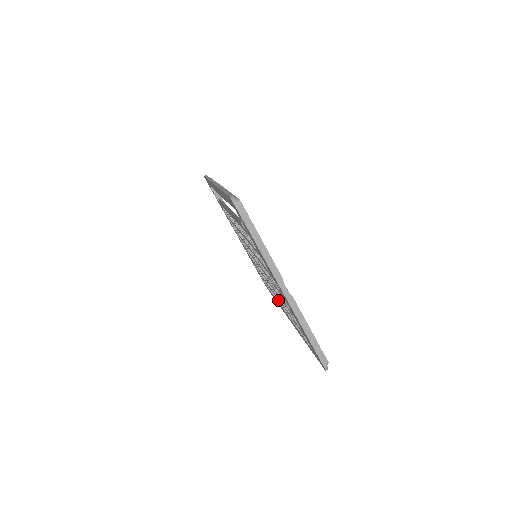
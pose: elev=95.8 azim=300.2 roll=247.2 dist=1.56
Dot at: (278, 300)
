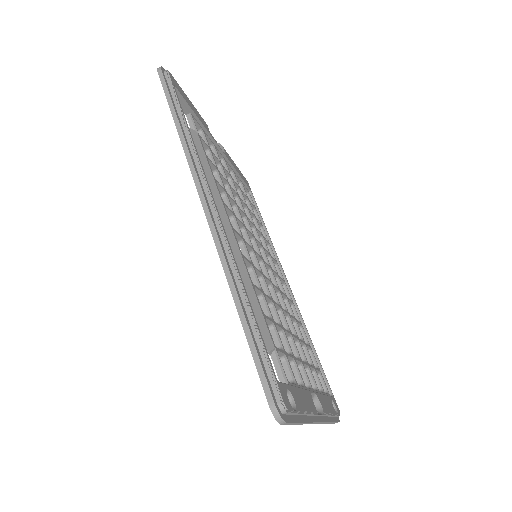
Dot at: occluded
